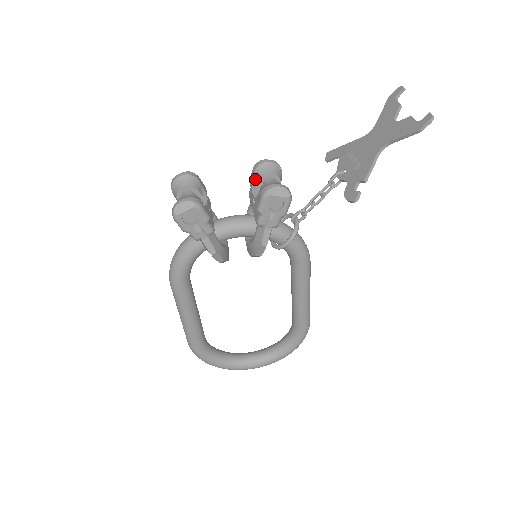
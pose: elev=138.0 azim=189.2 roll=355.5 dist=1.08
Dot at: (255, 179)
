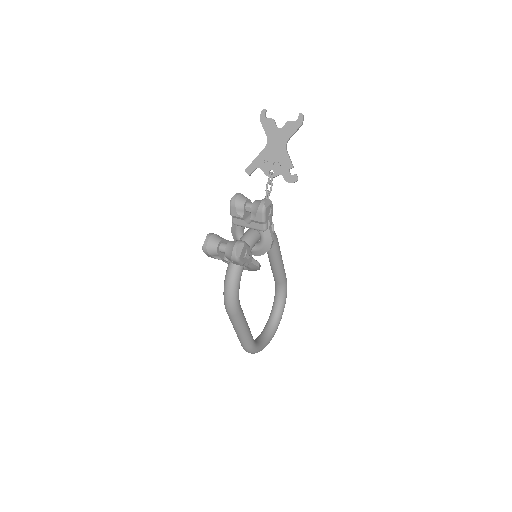
Dot at: (239, 210)
